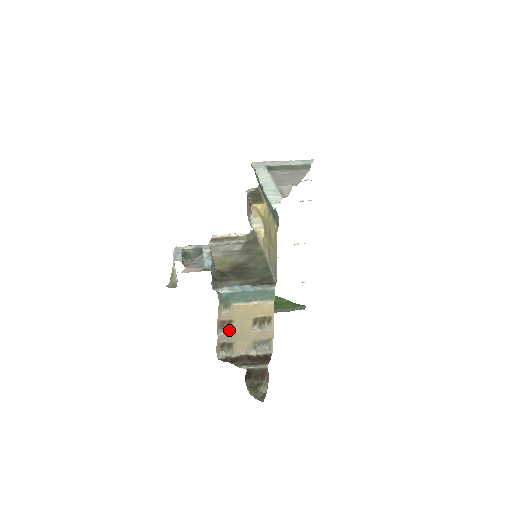
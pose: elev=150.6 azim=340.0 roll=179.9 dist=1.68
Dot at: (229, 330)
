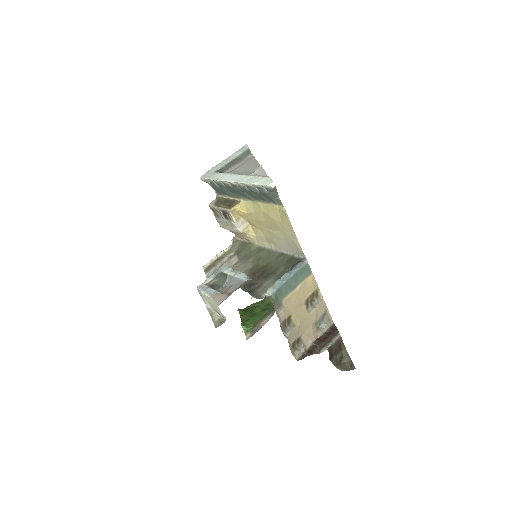
Dot at: (292, 327)
